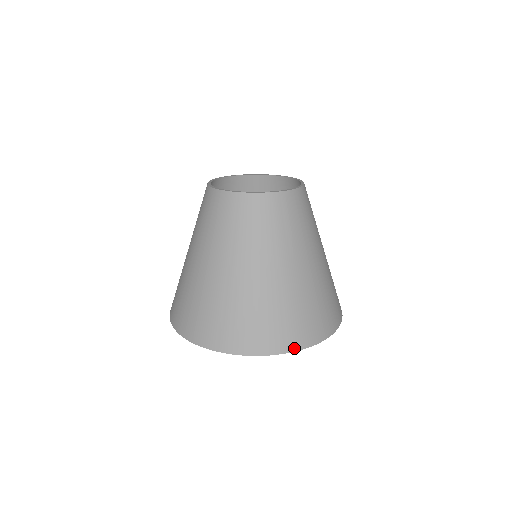
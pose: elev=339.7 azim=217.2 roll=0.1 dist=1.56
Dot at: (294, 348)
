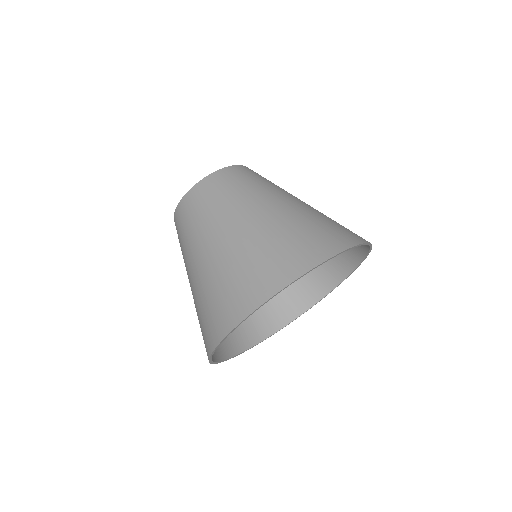
Dot at: occluded
